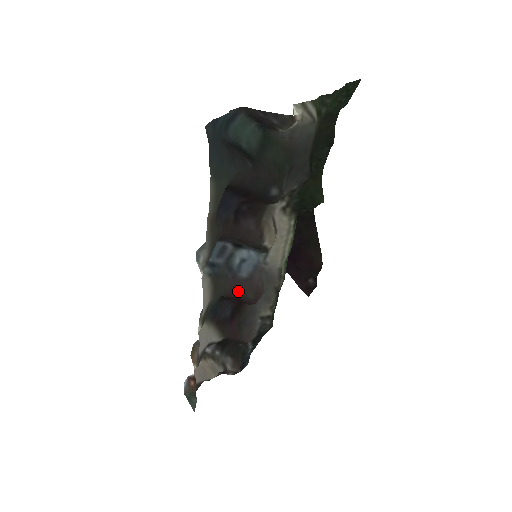
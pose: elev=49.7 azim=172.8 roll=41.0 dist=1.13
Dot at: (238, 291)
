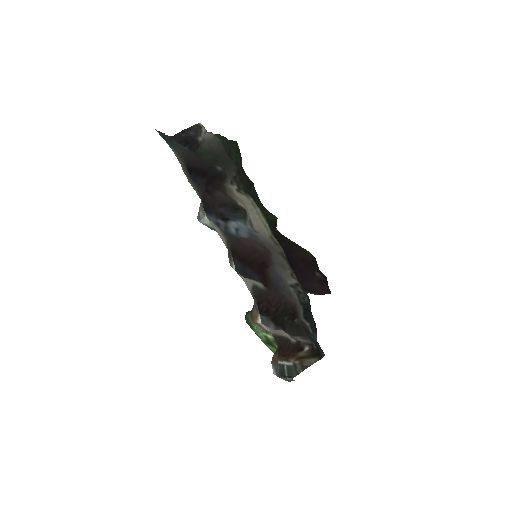
Dot at: (247, 244)
